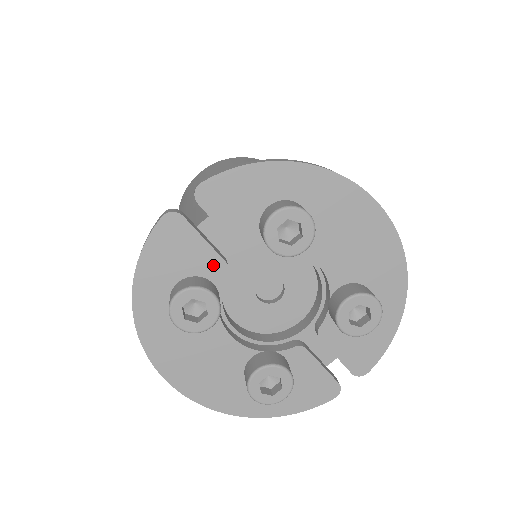
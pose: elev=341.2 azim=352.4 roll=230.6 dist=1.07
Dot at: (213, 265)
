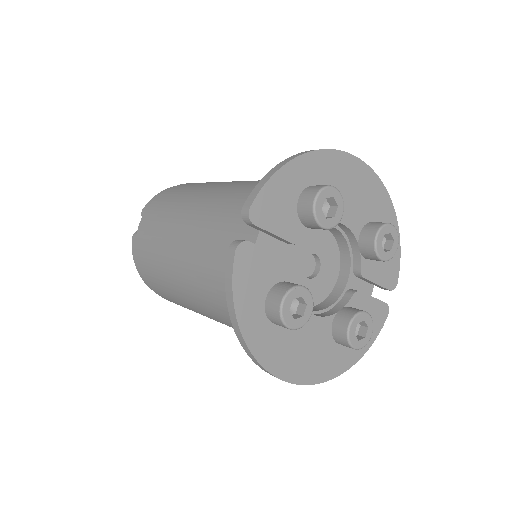
Dot at: (283, 268)
